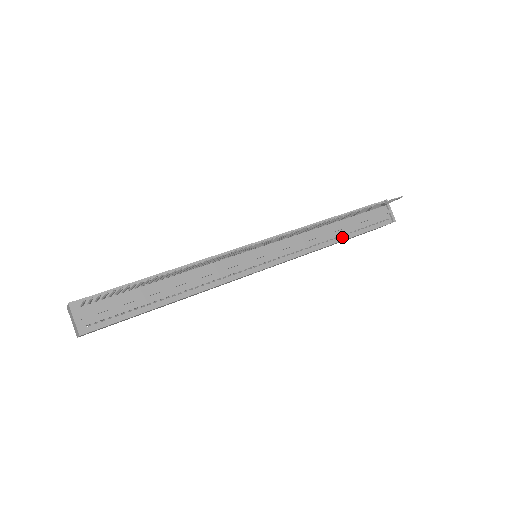
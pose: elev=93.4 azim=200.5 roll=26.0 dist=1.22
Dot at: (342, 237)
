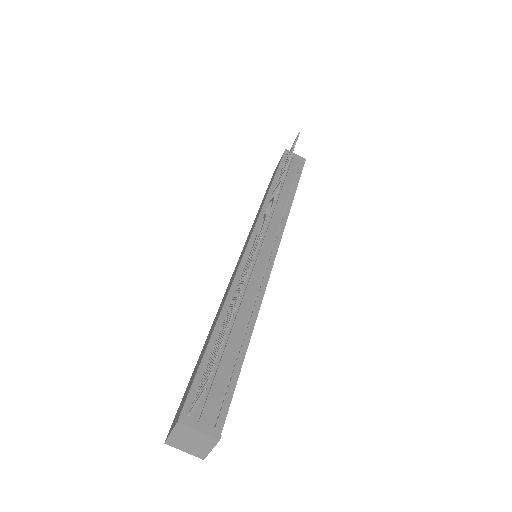
Dot at: (291, 194)
